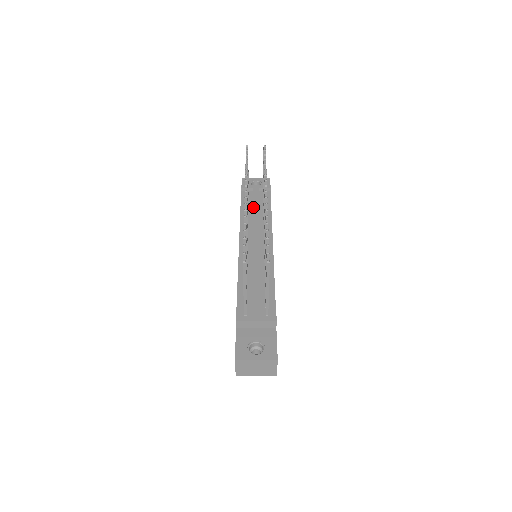
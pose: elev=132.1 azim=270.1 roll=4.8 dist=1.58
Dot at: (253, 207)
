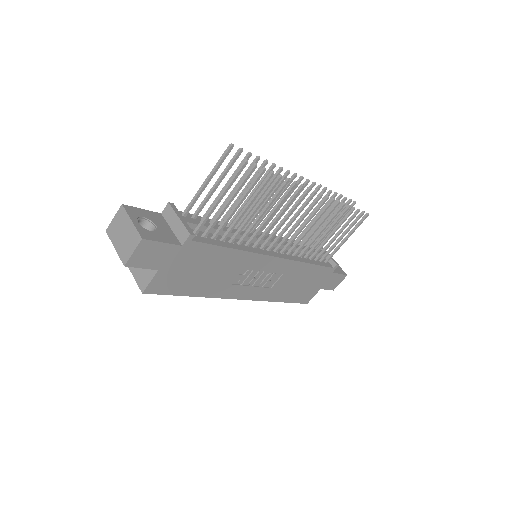
Dot at: (305, 246)
